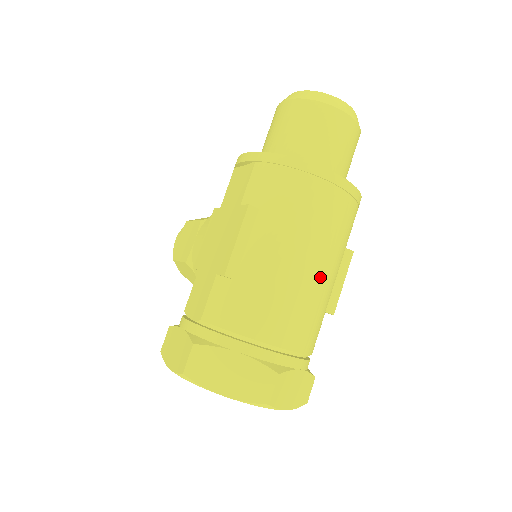
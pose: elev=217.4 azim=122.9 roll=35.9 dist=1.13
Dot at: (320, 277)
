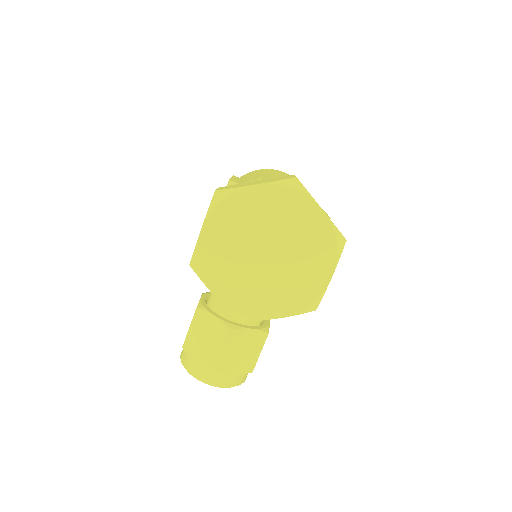
Dot at: occluded
